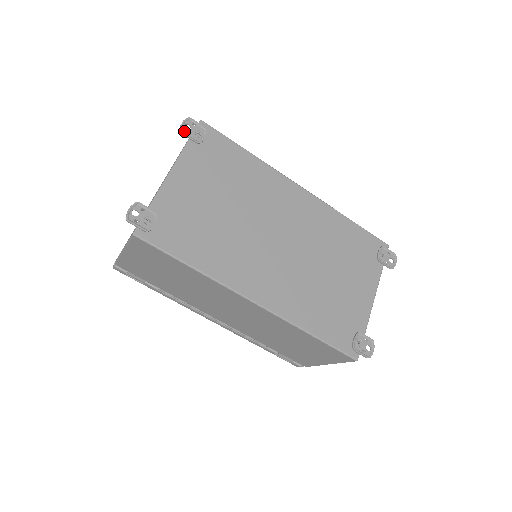
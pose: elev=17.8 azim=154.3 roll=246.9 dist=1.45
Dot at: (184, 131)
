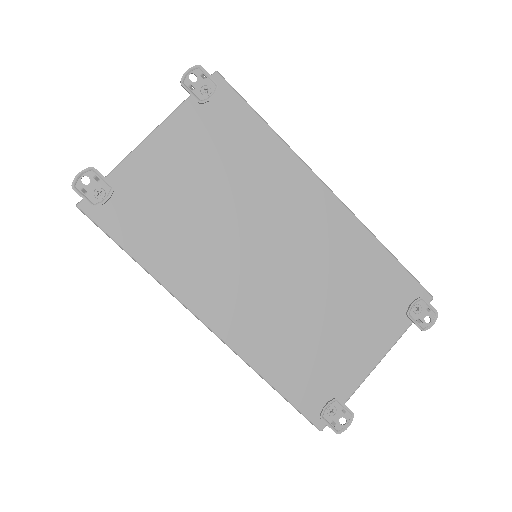
Dot at: (186, 83)
